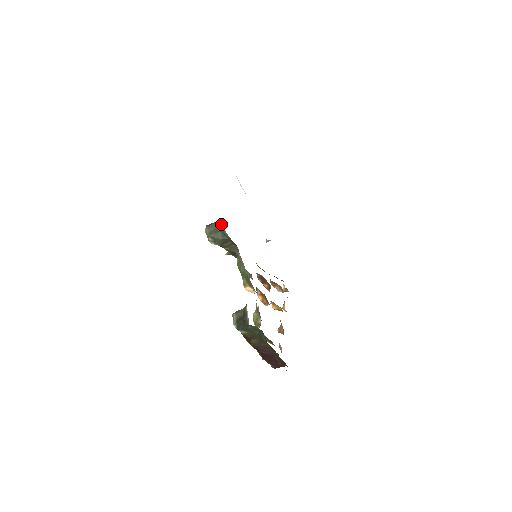
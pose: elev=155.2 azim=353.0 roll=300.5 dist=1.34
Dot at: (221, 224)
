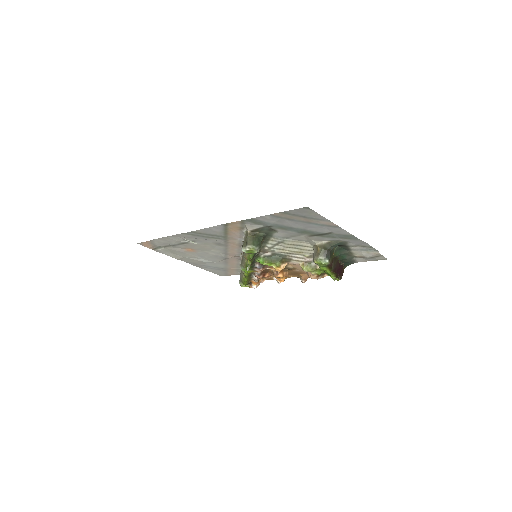
Dot at: (254, 232)
